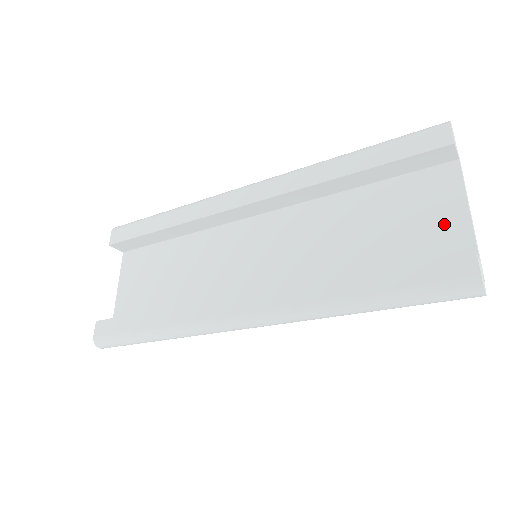
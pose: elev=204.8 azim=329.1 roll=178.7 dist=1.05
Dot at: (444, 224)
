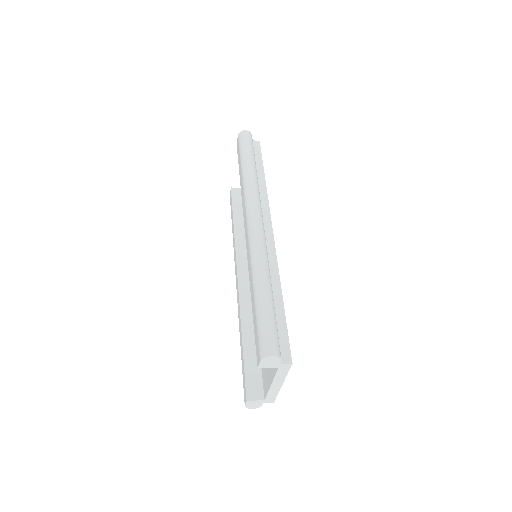
Dot at: (268, 372)
